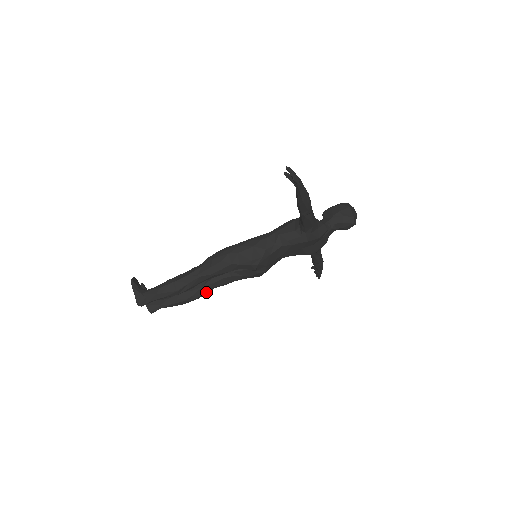
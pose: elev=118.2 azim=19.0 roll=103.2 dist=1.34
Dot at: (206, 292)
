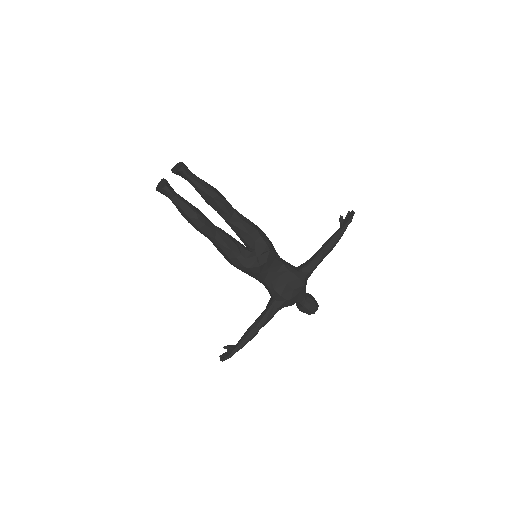
Dot at: (210, 231)
